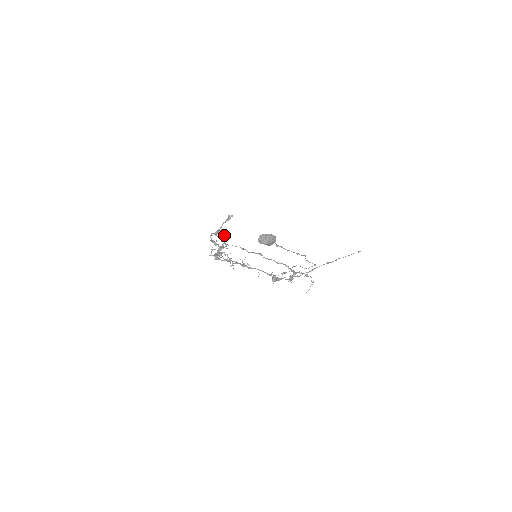
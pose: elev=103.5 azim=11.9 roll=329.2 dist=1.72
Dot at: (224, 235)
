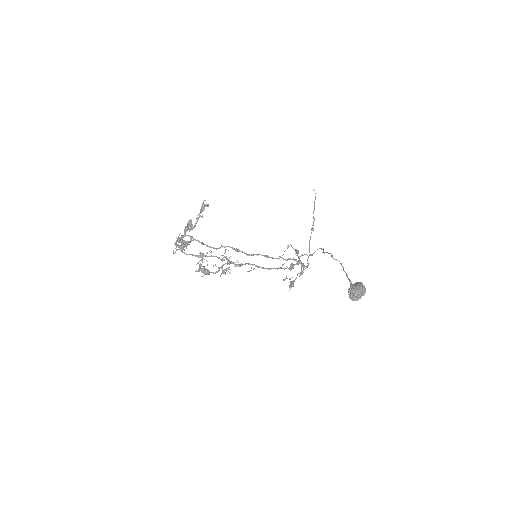
Dot at: occluded
